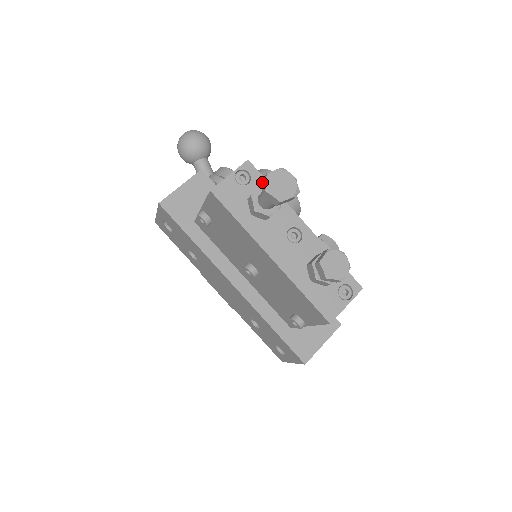
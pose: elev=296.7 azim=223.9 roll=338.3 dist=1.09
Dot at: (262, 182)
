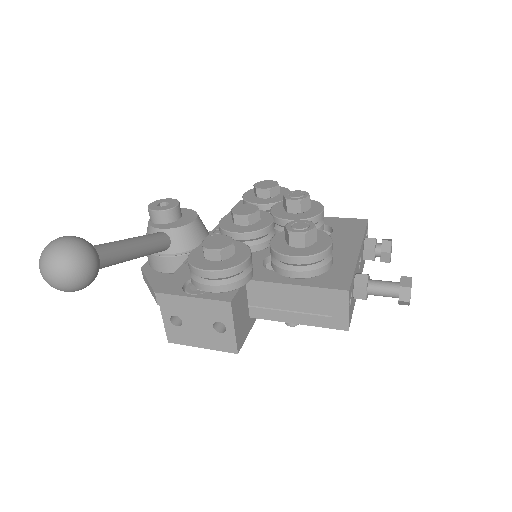
Dot at: (353, 281)
